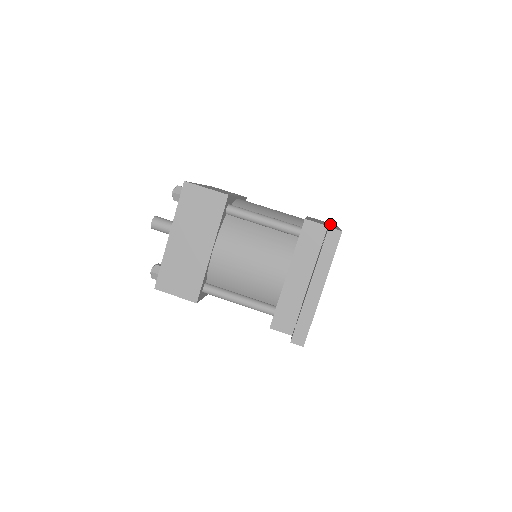
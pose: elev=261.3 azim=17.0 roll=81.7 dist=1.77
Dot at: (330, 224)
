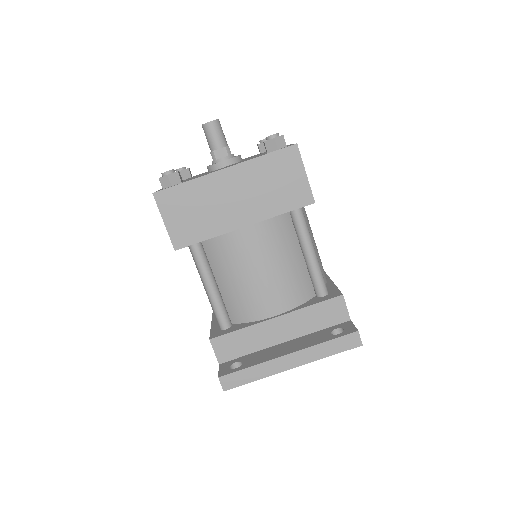
Dot at: occluded
